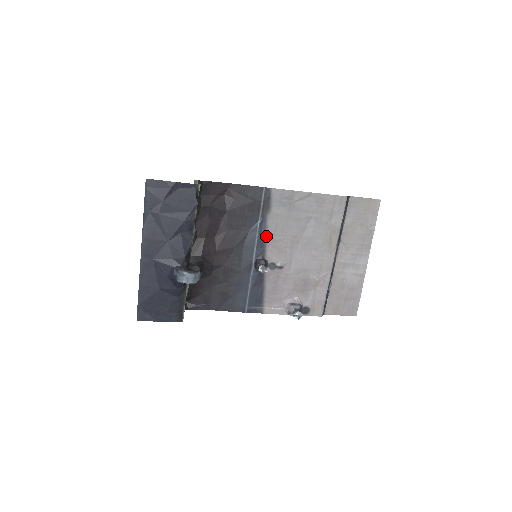
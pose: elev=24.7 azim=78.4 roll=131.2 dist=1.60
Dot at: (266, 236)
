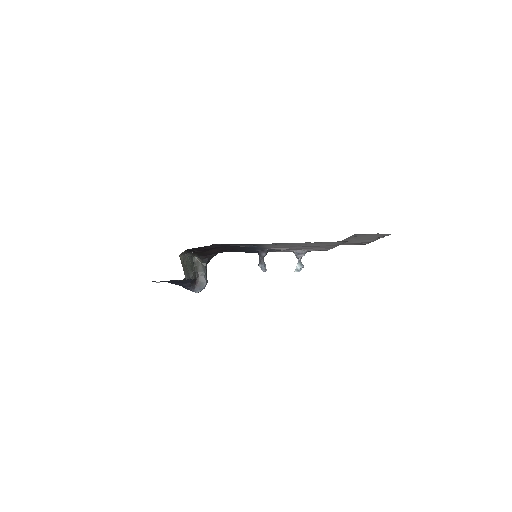
Dot at: (264, 247)
